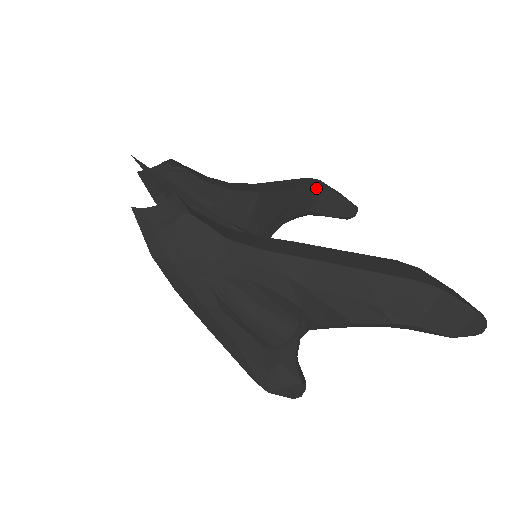
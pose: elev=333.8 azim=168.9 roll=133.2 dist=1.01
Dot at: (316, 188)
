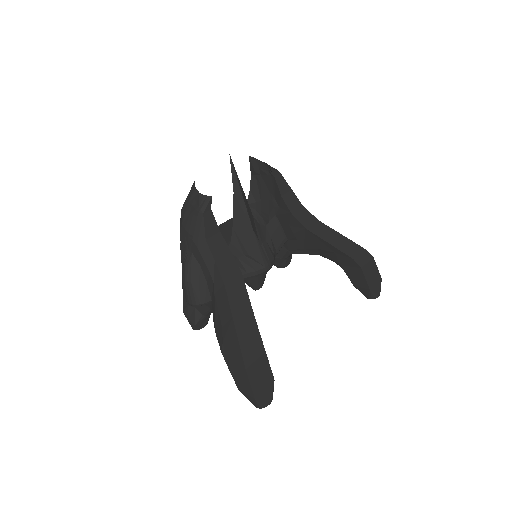
Dot at: (352, 260)
